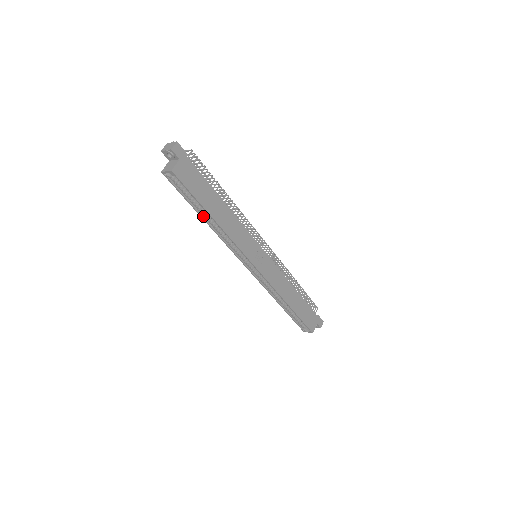
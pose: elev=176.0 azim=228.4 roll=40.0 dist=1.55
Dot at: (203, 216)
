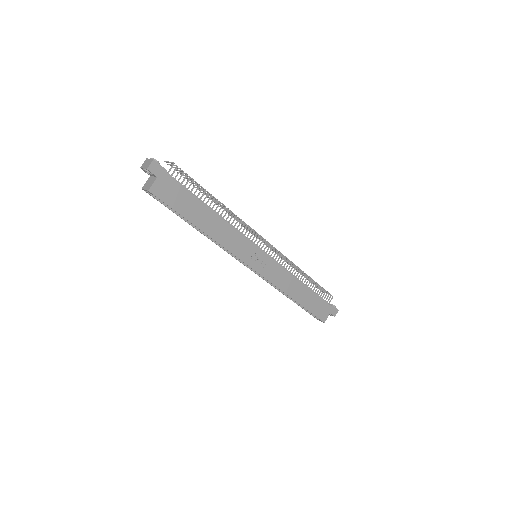
Dot at: occluded
